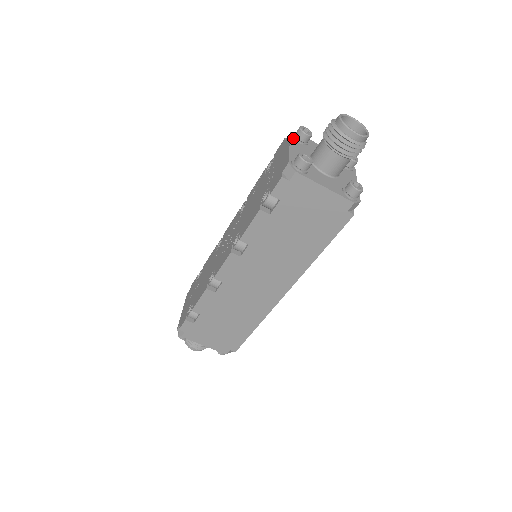
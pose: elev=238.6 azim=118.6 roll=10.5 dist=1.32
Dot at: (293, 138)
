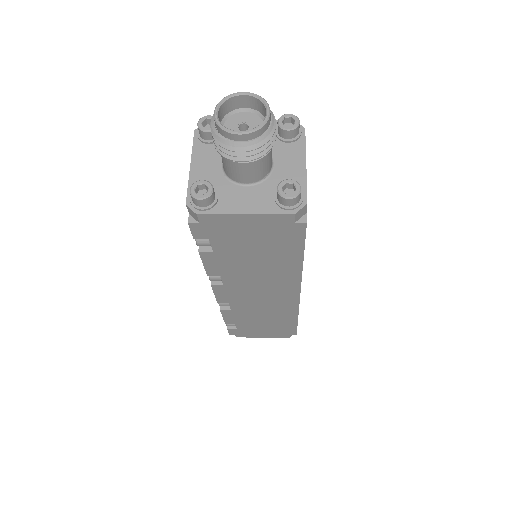
Dot at: (198, 141)
